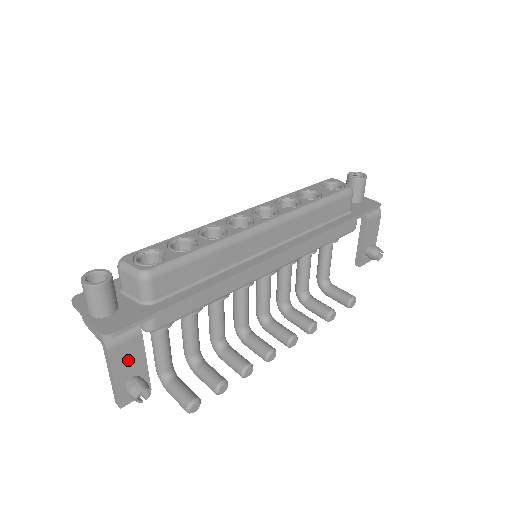
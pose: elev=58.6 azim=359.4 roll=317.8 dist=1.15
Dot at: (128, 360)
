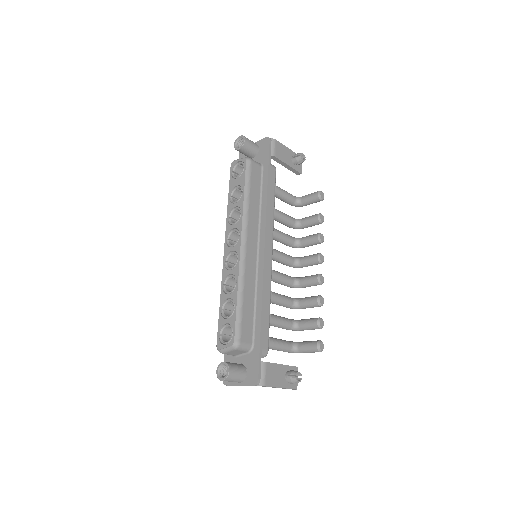
Dot at: (275, 376)
